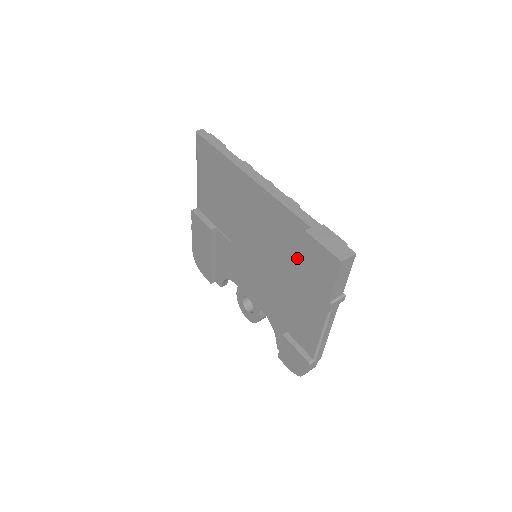
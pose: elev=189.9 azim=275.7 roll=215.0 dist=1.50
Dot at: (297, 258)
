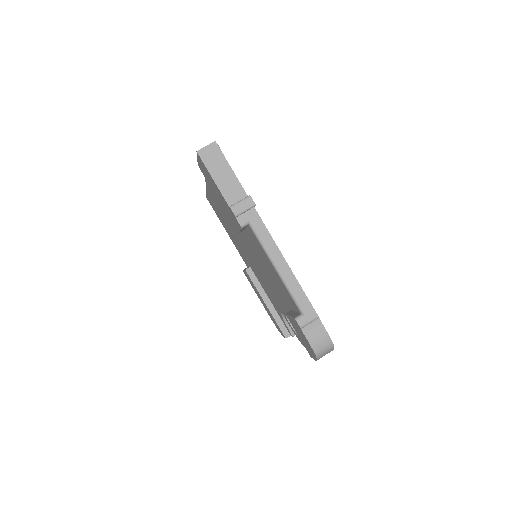
Dot at: occluded
